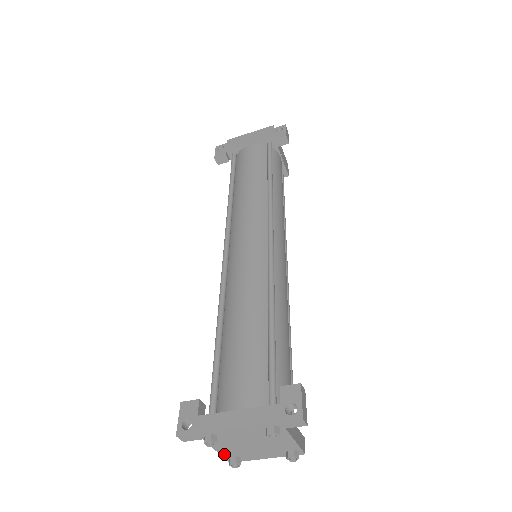
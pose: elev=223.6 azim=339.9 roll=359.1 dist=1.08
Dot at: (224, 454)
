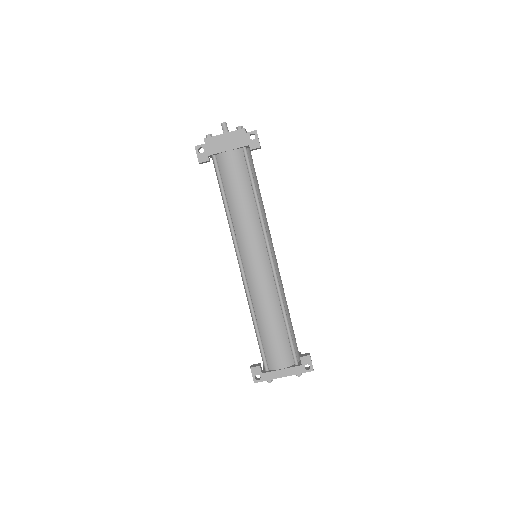
Dot at: occluded
